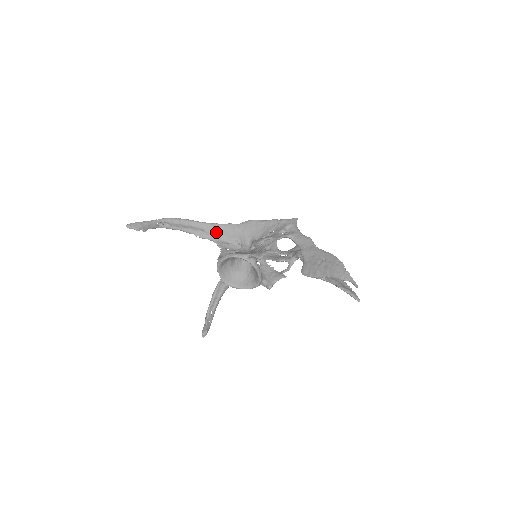
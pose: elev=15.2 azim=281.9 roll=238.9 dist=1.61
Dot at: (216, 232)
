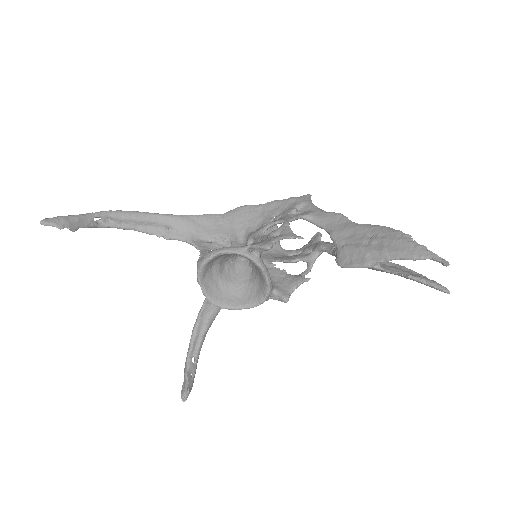
Dot at: (190, 227)
